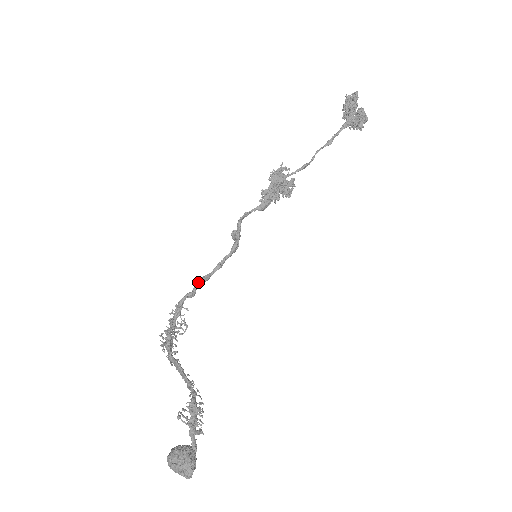
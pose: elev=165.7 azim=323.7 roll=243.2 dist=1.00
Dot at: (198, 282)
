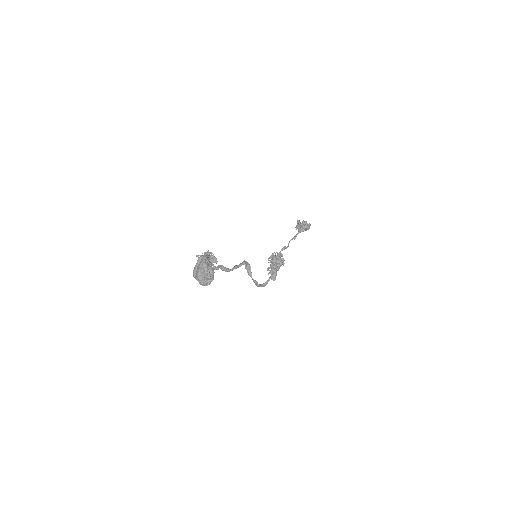
Dot at: (220, 265)
